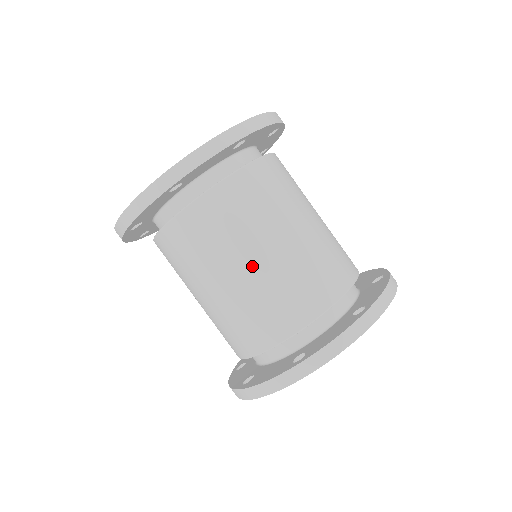
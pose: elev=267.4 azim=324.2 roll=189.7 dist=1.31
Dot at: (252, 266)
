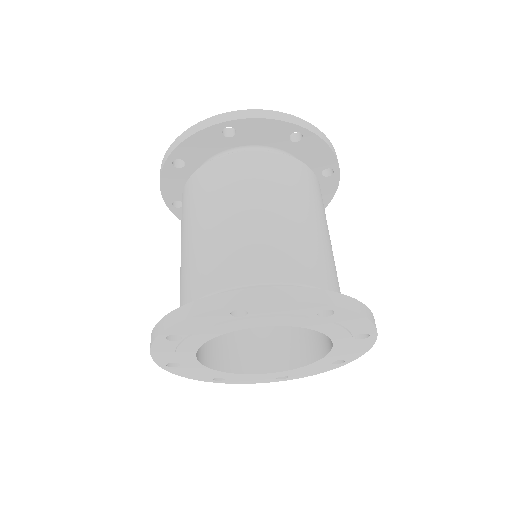
Dot at: (193, 234)
